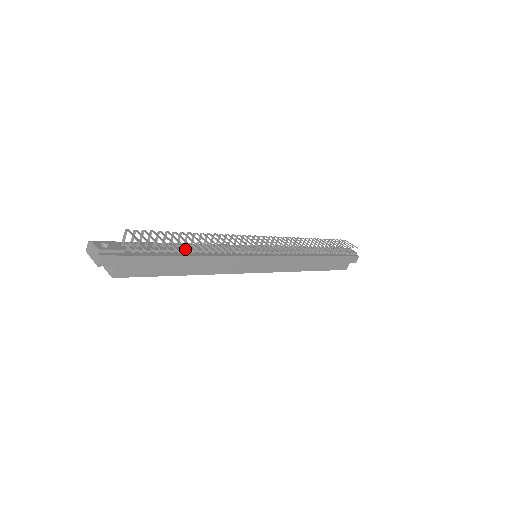
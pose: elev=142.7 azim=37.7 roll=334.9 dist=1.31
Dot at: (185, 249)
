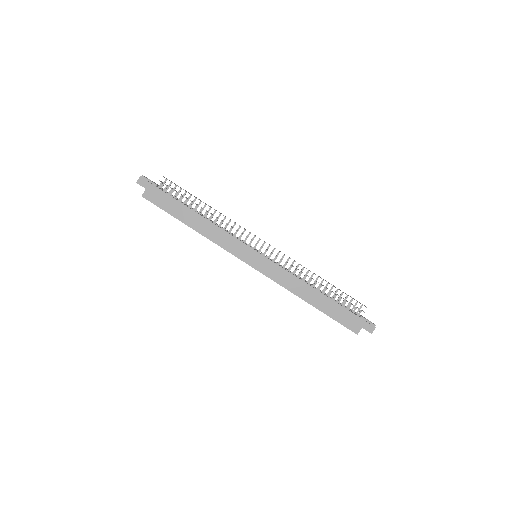
Dot at: occluded
